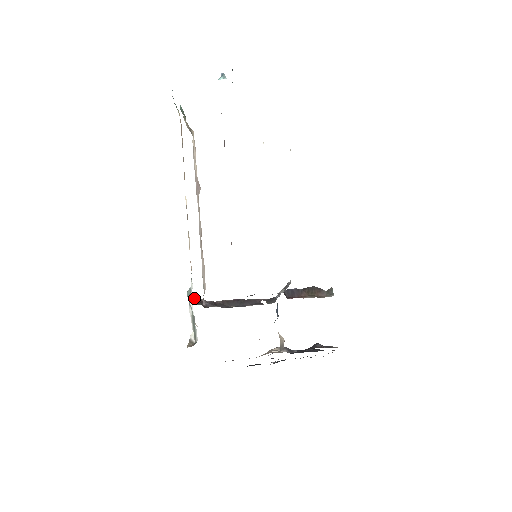
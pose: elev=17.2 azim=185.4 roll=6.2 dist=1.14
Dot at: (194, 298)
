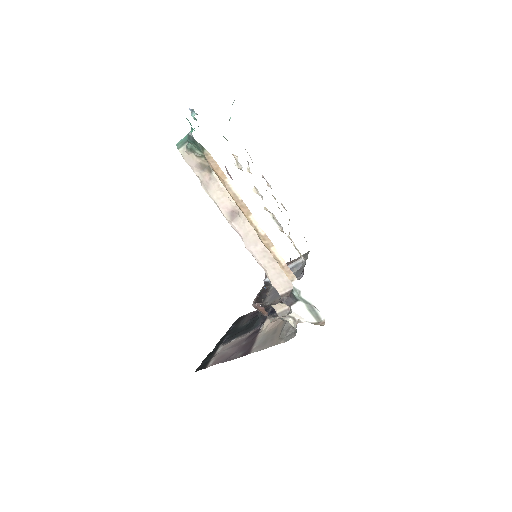
Dot at: (279, 299)
